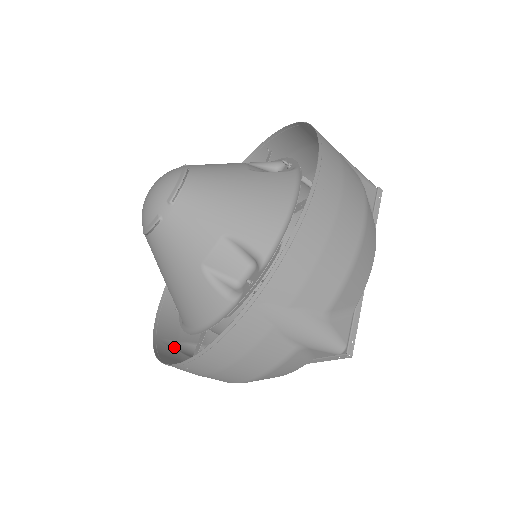
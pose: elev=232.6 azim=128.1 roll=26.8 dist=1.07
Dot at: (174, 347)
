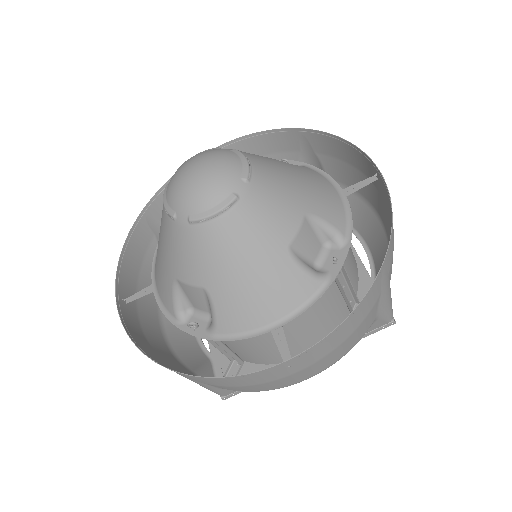
Dot at: occluded
